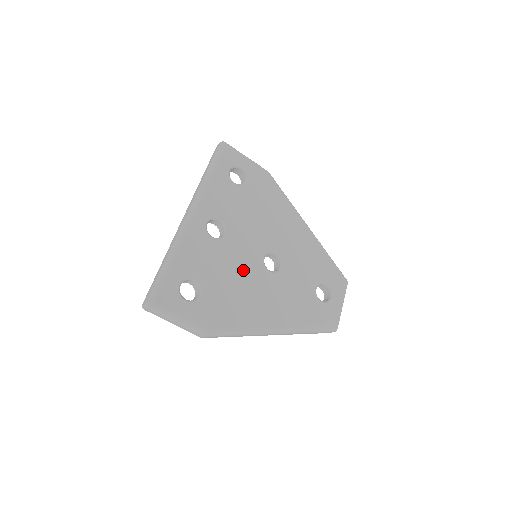
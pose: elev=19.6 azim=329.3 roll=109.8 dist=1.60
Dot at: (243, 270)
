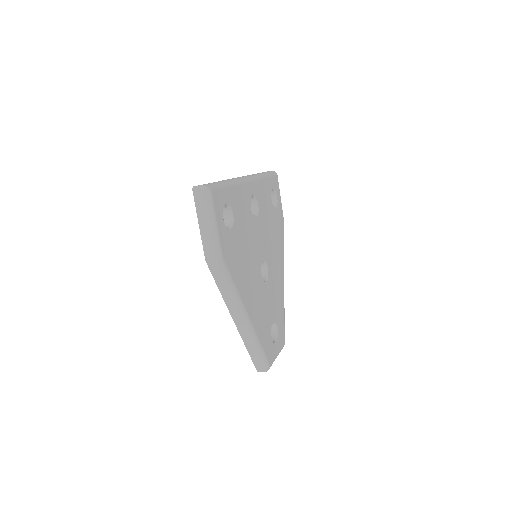
Dot at: (252, 251)
